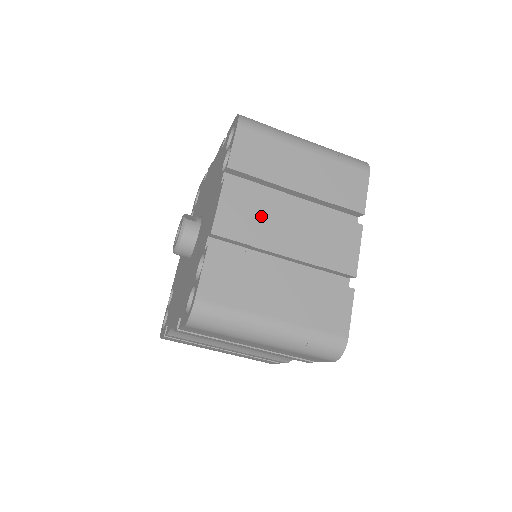
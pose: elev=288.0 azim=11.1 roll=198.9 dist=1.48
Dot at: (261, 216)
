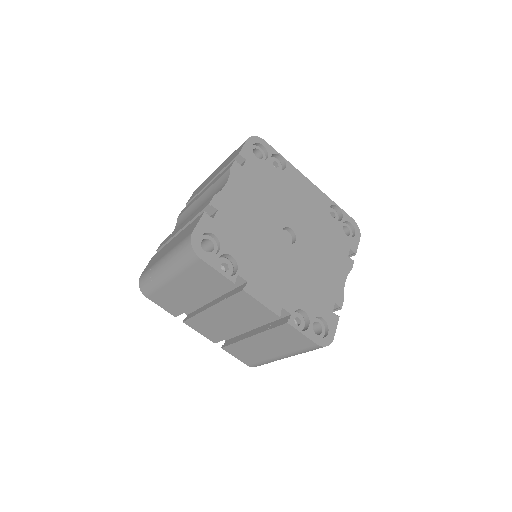
Dot at: (212, 325)
